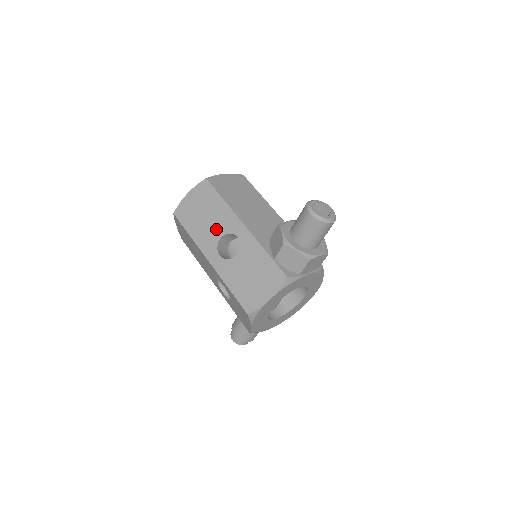
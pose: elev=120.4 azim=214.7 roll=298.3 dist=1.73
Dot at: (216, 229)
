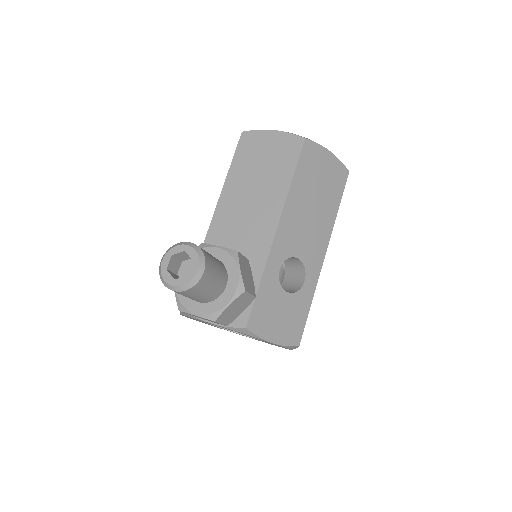
Dot at: occluded
